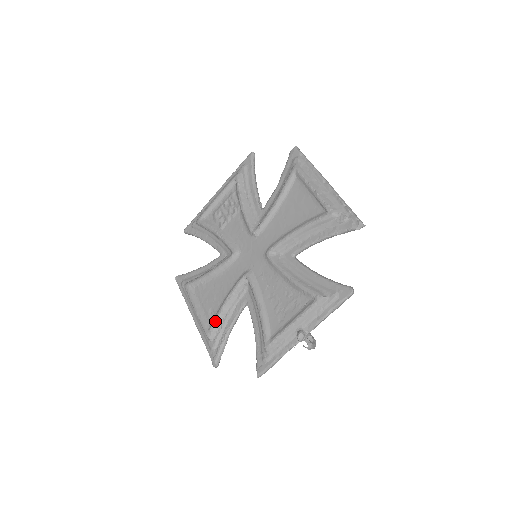
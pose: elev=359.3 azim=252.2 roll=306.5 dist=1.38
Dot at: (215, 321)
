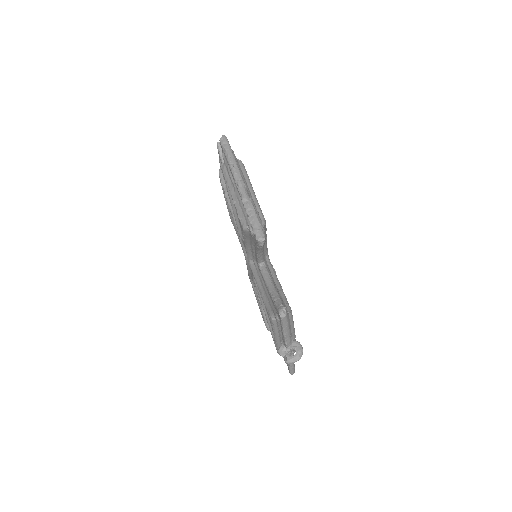
Dot at: (263, 317)
